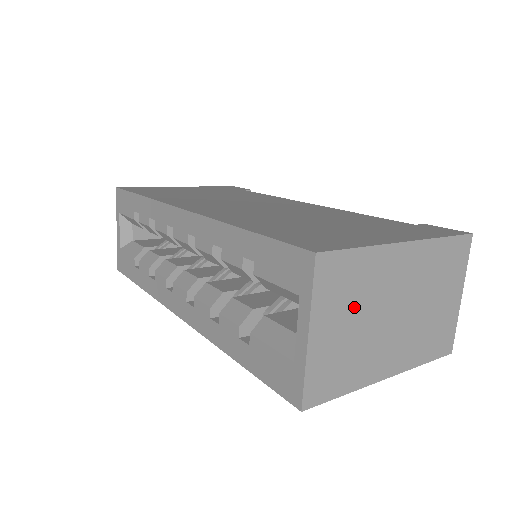
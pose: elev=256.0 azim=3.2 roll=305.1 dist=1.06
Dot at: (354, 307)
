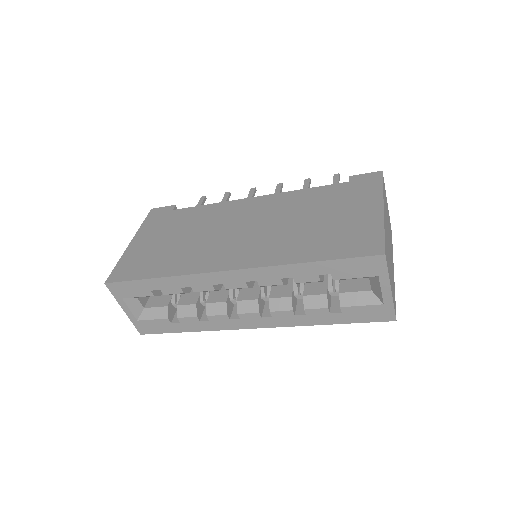
Dot at: (389, 259)
